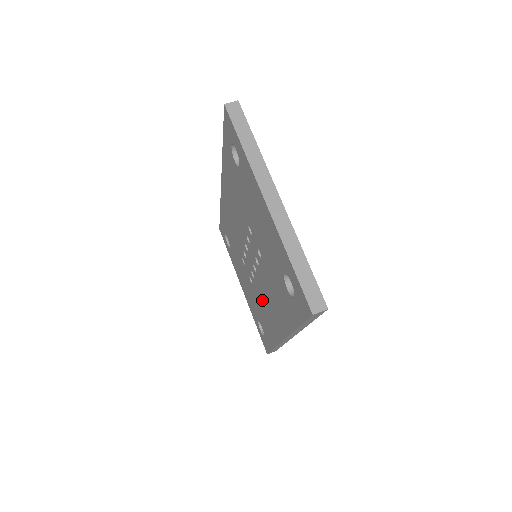
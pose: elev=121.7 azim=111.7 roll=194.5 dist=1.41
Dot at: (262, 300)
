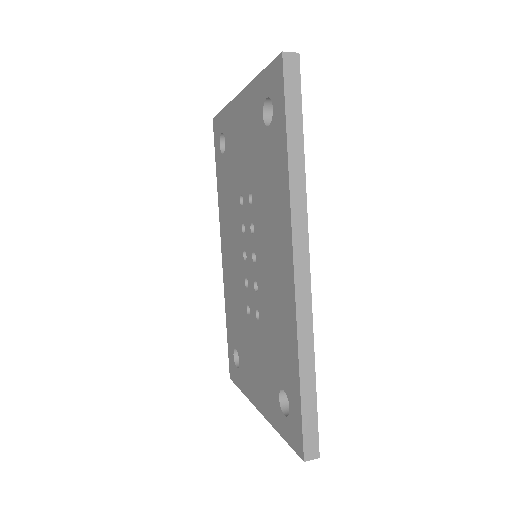
Dot at: (268, 293)
